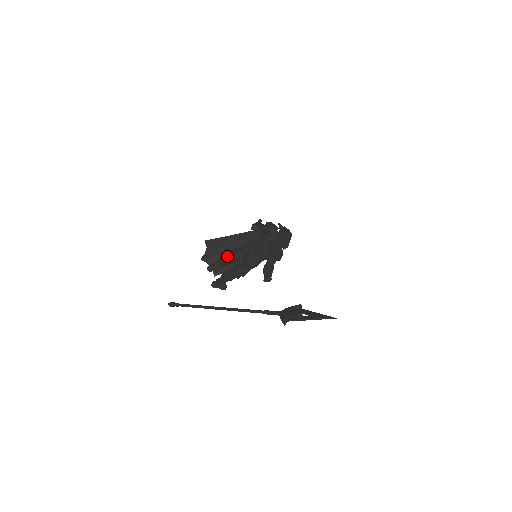
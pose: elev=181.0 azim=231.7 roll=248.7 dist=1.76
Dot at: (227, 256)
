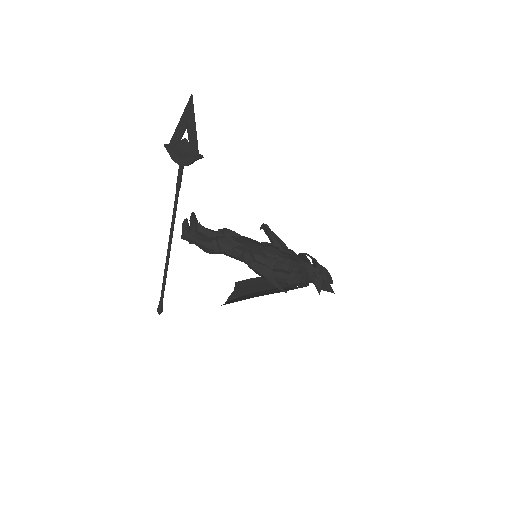
Dot at: occluded
